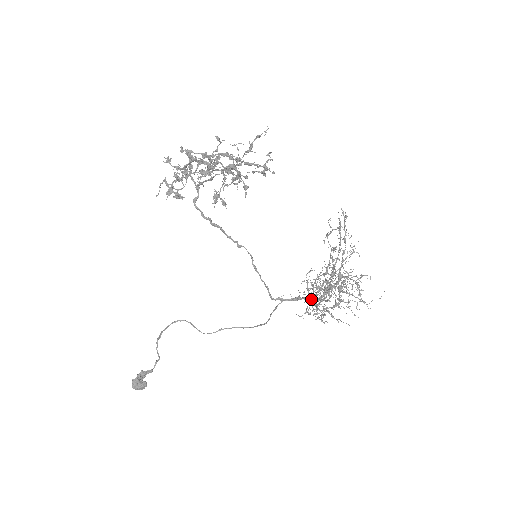
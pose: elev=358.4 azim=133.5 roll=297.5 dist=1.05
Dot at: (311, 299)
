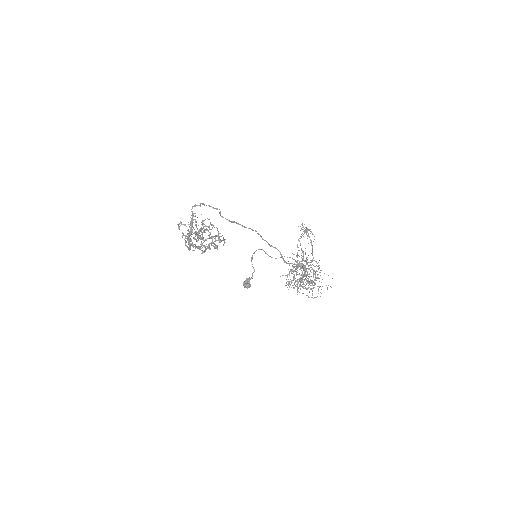
Dot at: occluded
